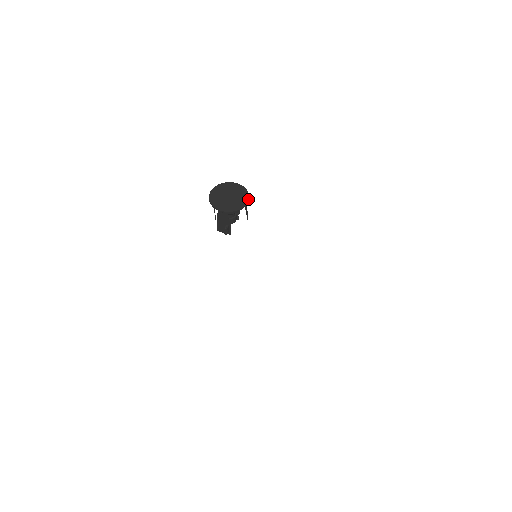
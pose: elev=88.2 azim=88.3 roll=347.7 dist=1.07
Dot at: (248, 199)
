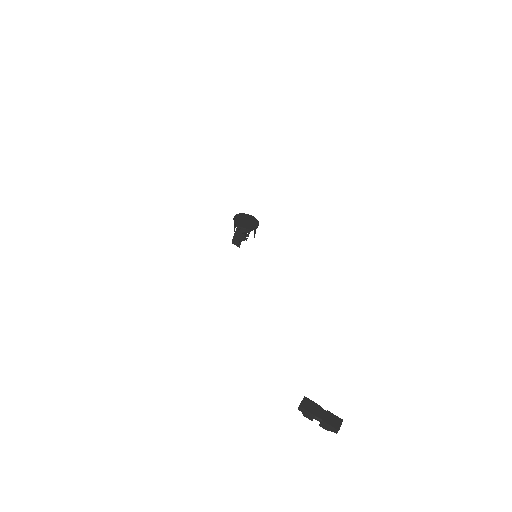
Dot at: (258, 225)
